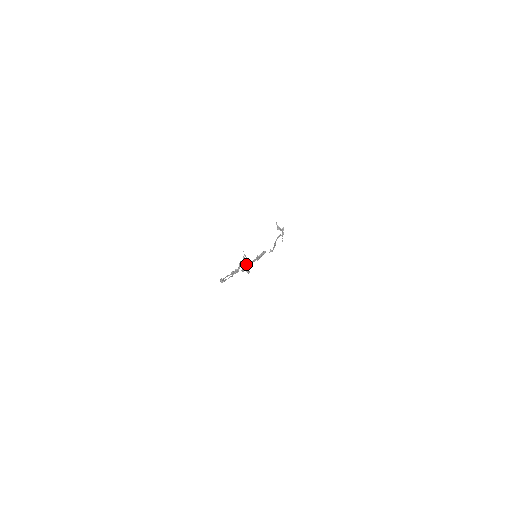
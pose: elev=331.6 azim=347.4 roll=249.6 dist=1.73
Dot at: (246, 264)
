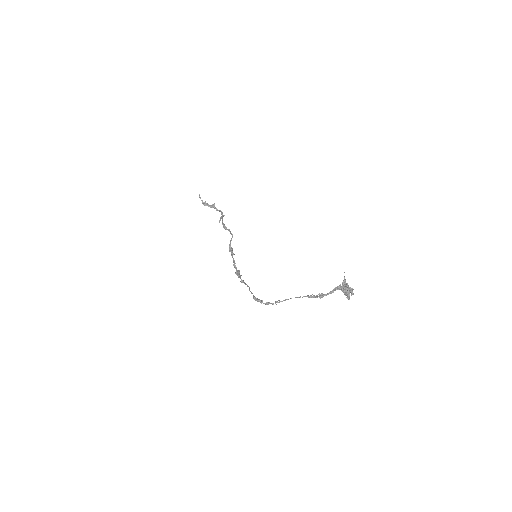
Dot at: (349, 290)
